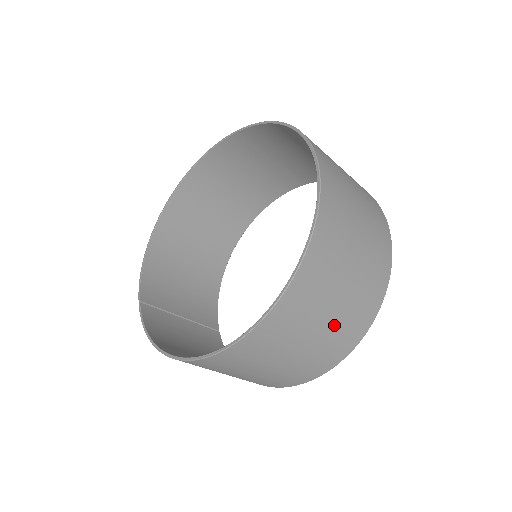
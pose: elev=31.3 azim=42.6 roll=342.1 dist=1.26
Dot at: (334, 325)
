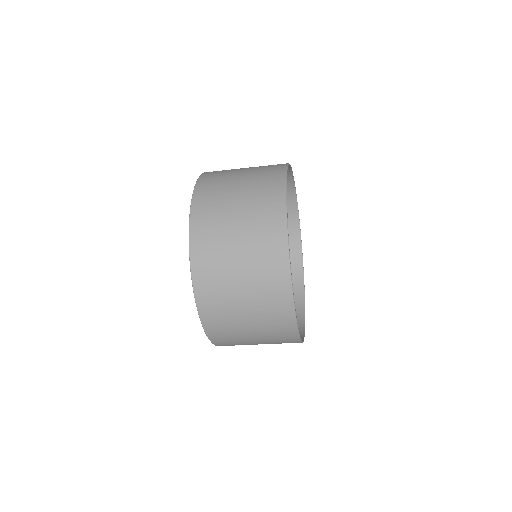
Dot at: (248, 215)
